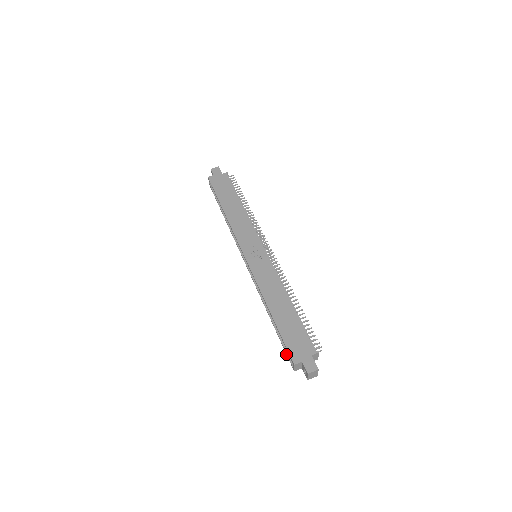
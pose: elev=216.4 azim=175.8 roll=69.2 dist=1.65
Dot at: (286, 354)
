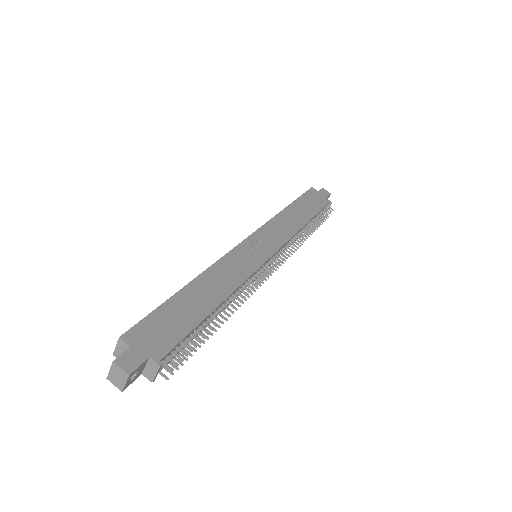
Dot at: occluded
